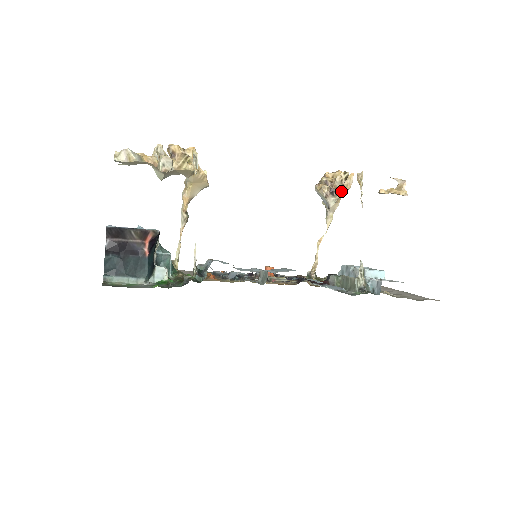
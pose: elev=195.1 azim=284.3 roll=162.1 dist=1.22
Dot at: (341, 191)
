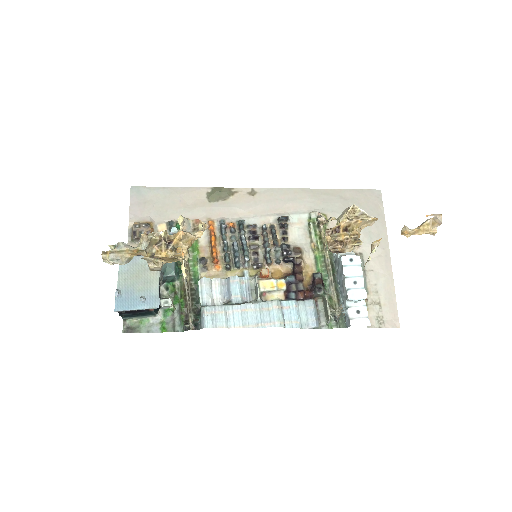
Dot at: (348, 251)
